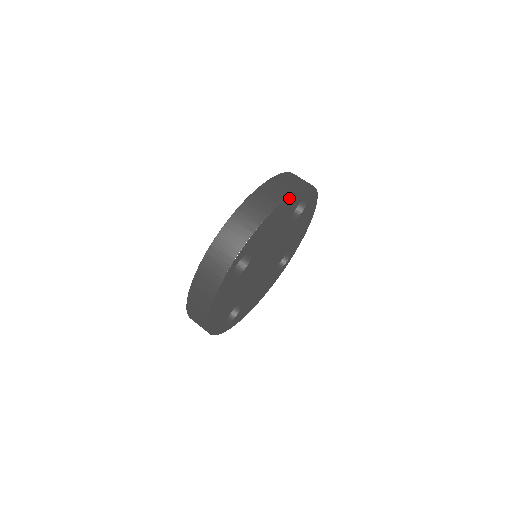
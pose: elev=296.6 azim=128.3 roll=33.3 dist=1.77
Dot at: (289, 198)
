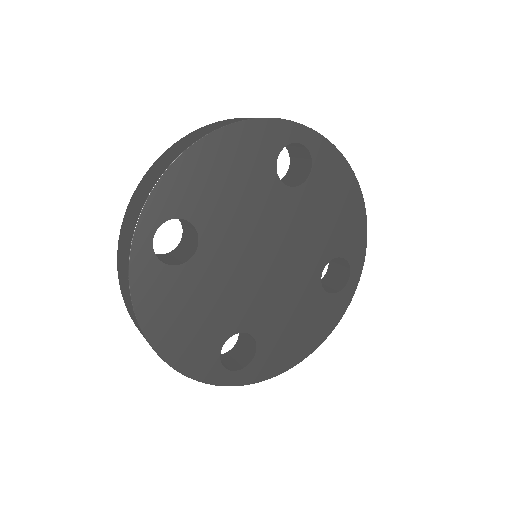
Dot at: (362, 212)
